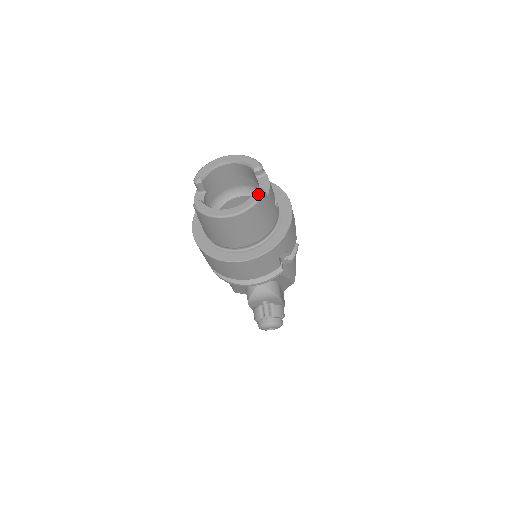
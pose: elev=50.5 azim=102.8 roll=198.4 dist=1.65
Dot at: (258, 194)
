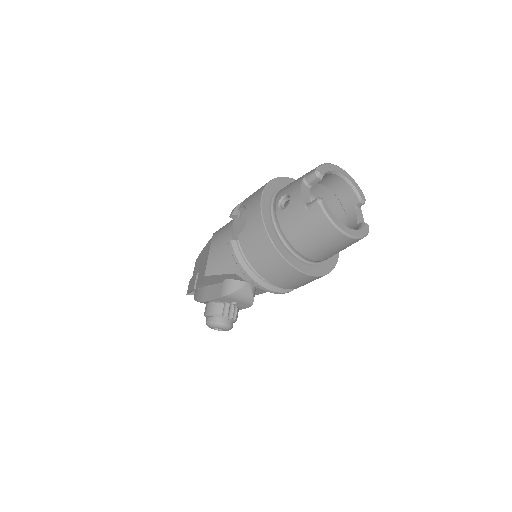
Dot at: (367, 229)
